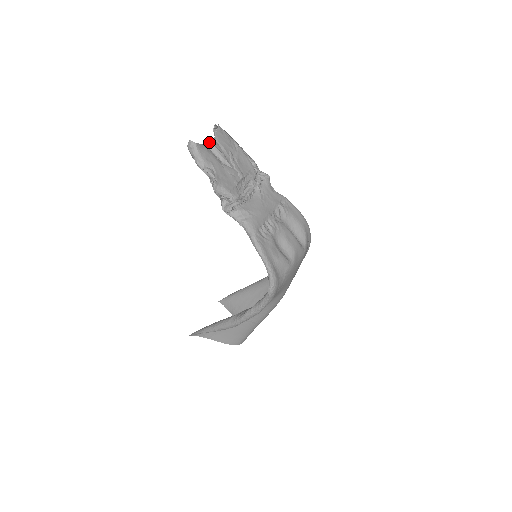
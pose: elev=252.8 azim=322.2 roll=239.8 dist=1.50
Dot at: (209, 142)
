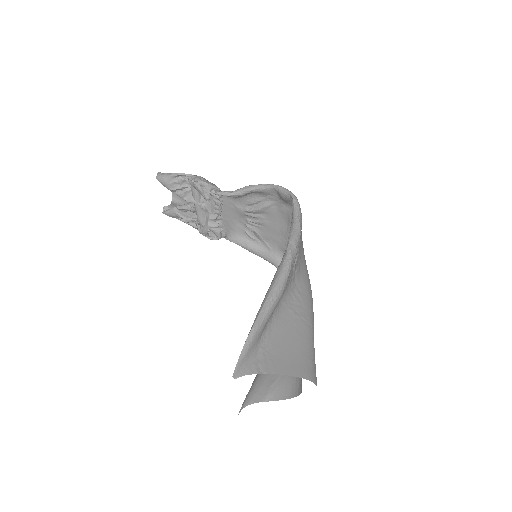
Dot at: occluded
